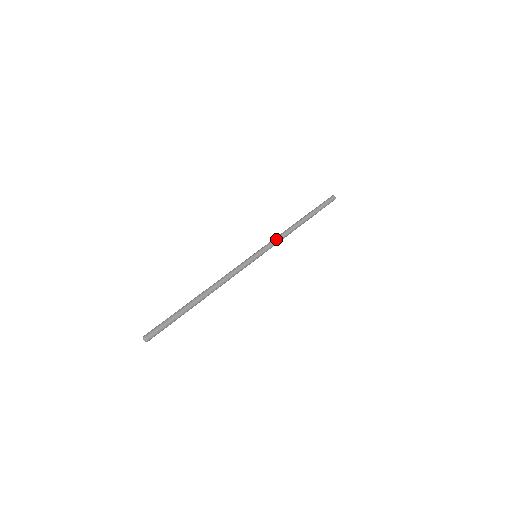
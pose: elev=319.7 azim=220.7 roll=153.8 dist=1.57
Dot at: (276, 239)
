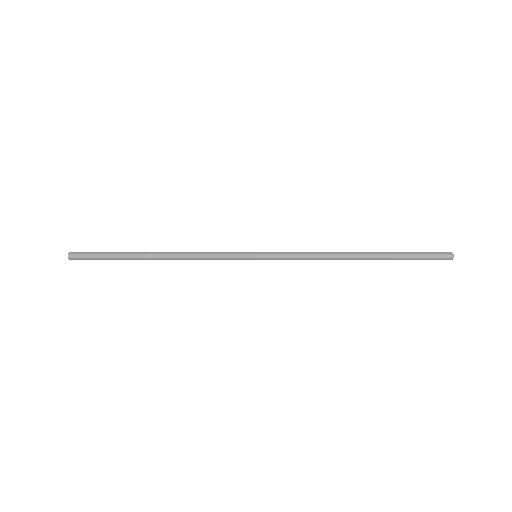
Dot at: (299, 253)
